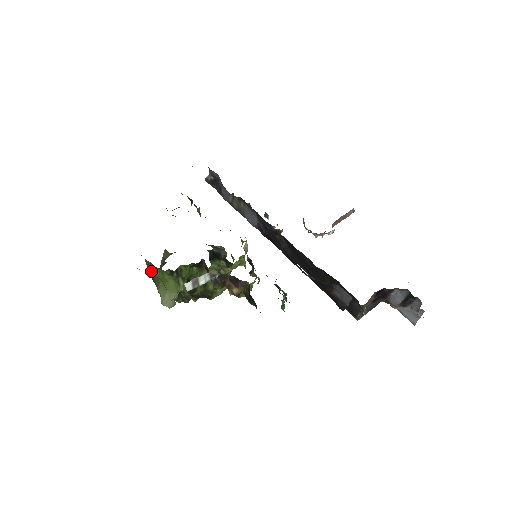
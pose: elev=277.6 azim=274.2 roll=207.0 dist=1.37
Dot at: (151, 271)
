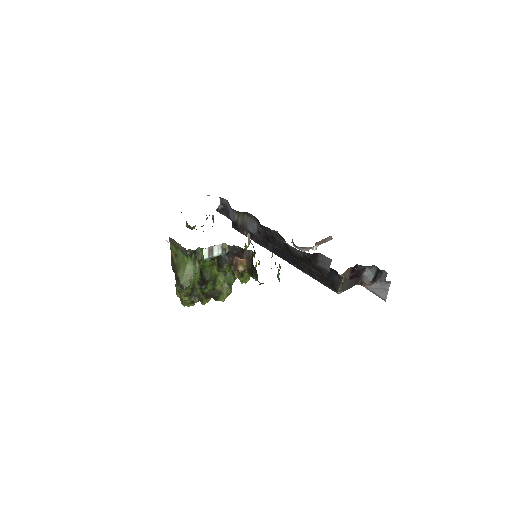
Dot at: (174, 257)
